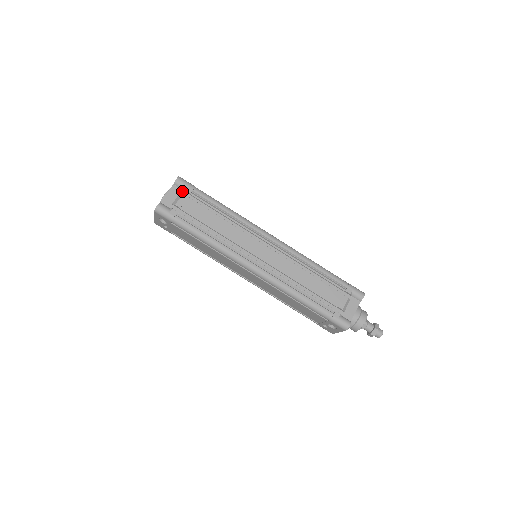
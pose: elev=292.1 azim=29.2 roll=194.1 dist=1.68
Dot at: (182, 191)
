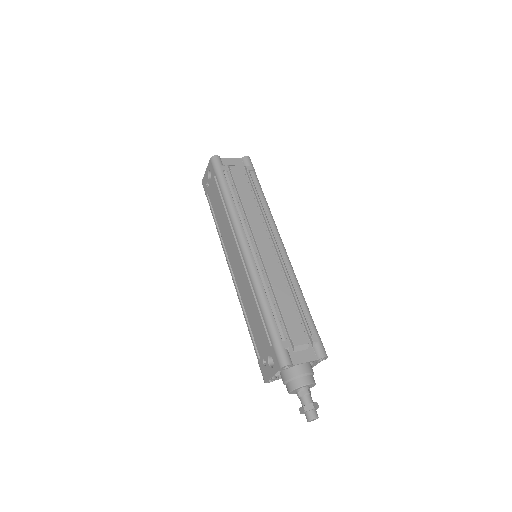
Dot at: (243, 166)
